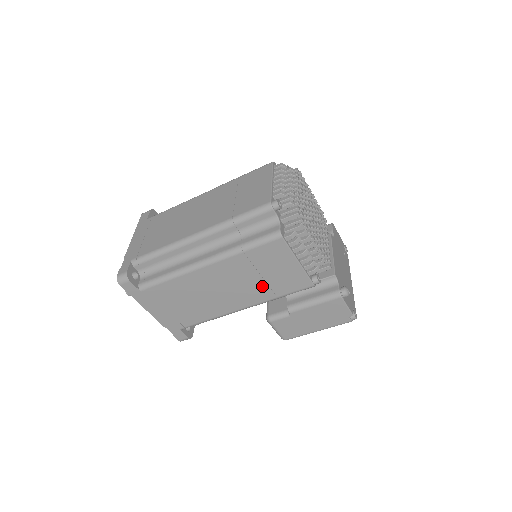
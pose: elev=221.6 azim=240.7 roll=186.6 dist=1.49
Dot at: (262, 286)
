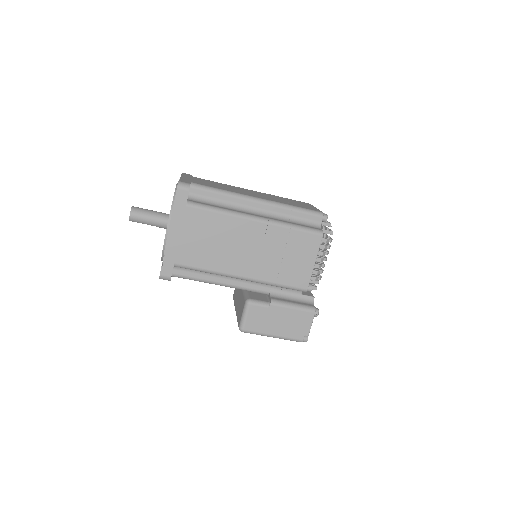
Dot at: (275, 266)
